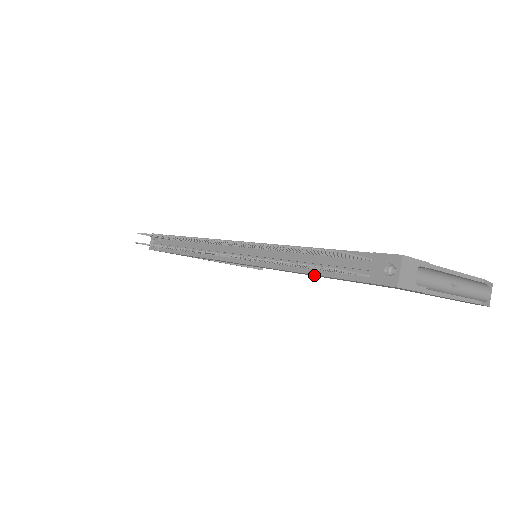
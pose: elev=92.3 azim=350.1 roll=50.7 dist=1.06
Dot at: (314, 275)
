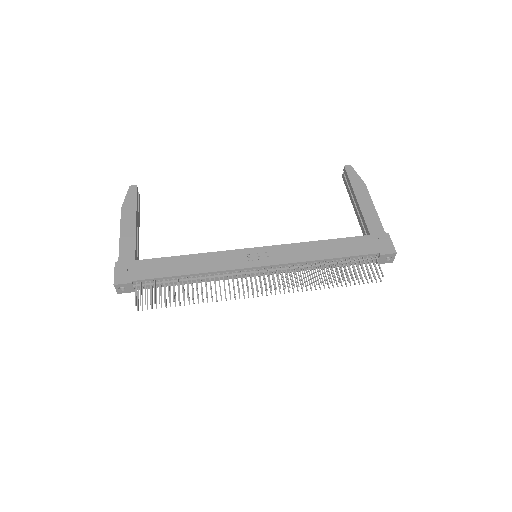
Dot at: occluded
